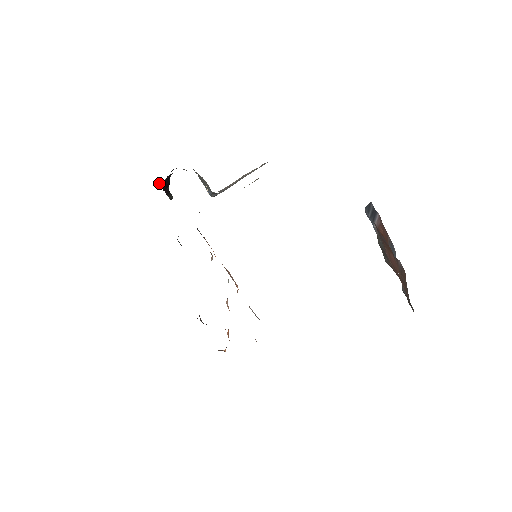
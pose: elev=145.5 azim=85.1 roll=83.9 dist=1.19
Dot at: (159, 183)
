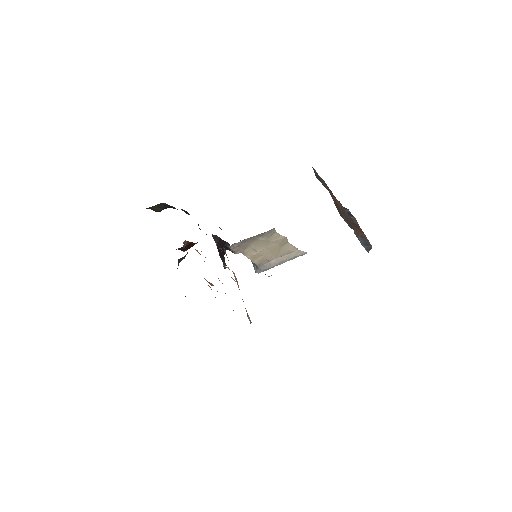
Dot at: (214, 236)
